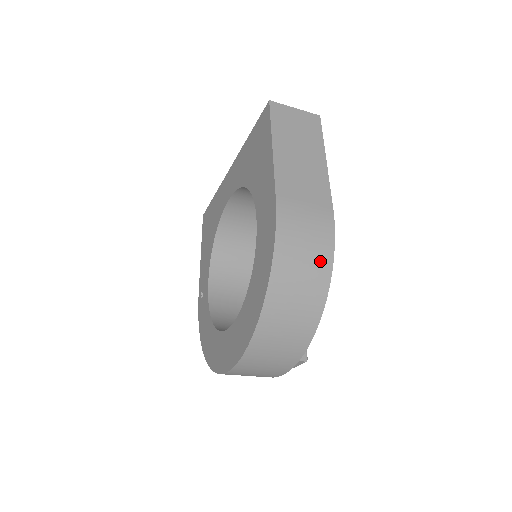
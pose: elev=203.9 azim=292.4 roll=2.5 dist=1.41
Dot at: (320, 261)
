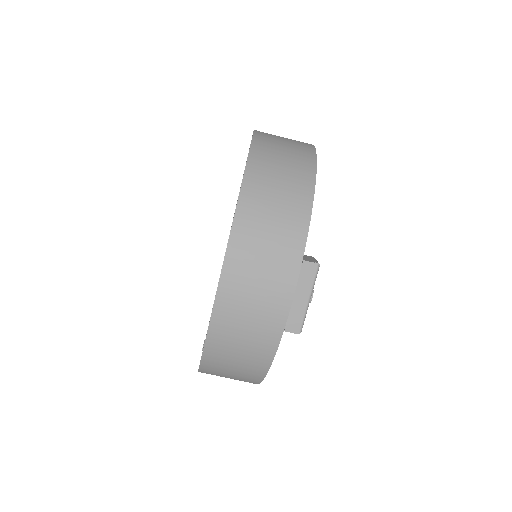
Dot at: (302, 149)
